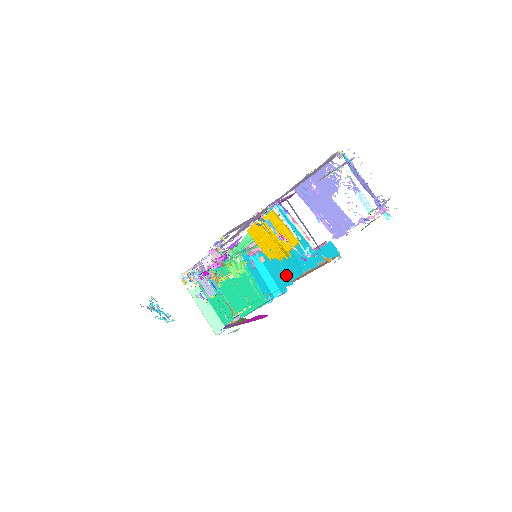
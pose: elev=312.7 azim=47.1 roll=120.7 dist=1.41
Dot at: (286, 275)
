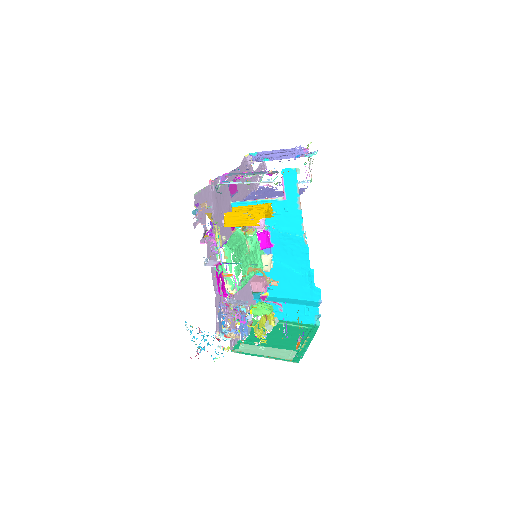
Dot at: (303, 272)
